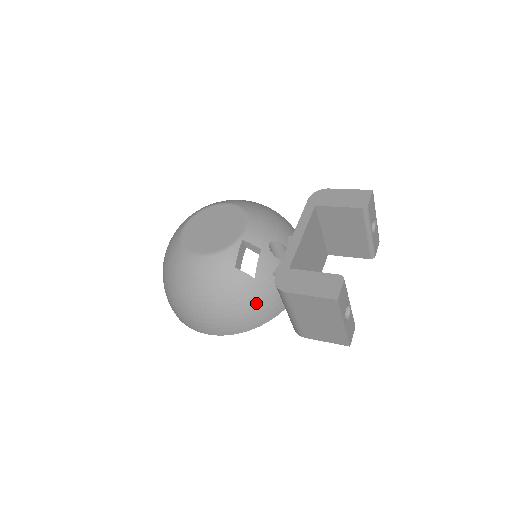
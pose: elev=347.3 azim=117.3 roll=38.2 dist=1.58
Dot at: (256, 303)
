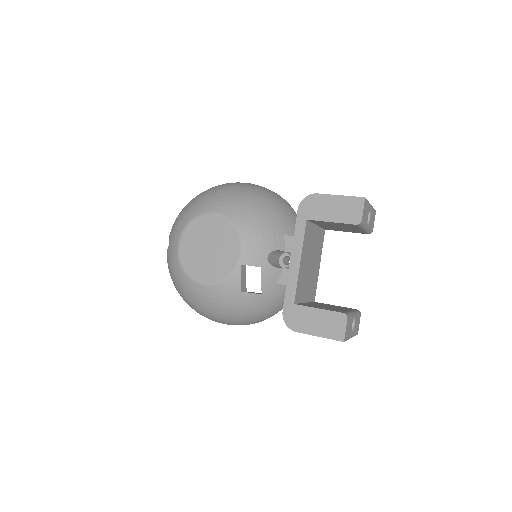
Dot at: (268, 308)
